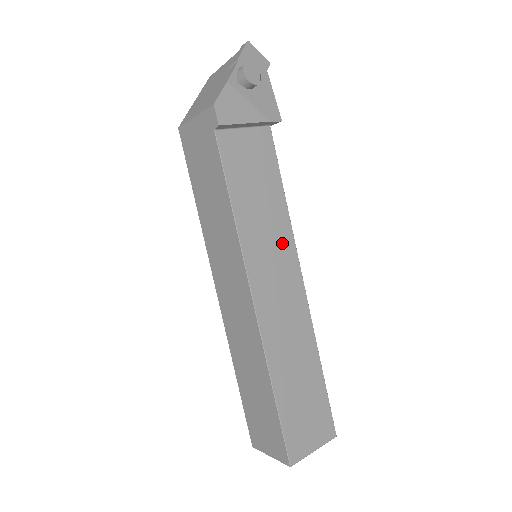
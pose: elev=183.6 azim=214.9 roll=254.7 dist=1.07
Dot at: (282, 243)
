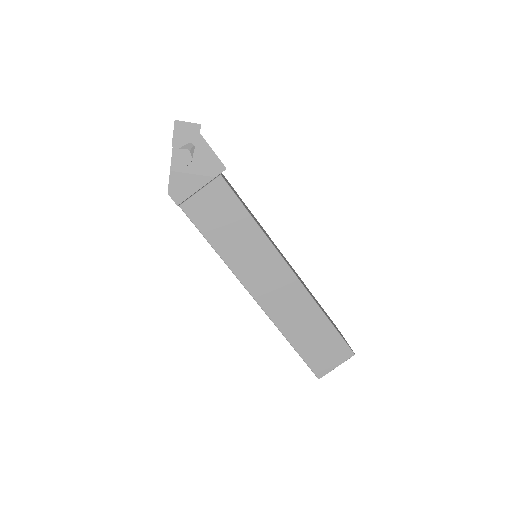
Dot at: (263, 252)
